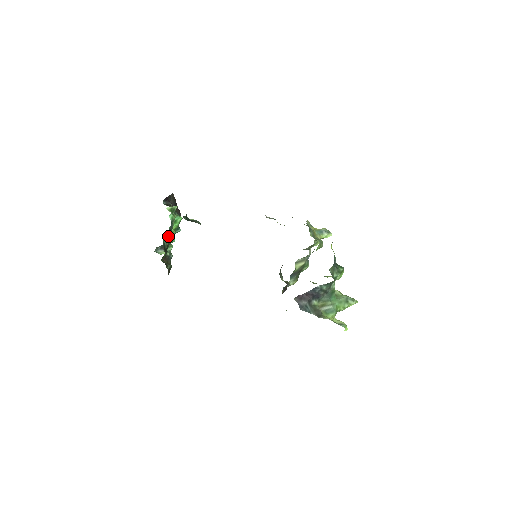
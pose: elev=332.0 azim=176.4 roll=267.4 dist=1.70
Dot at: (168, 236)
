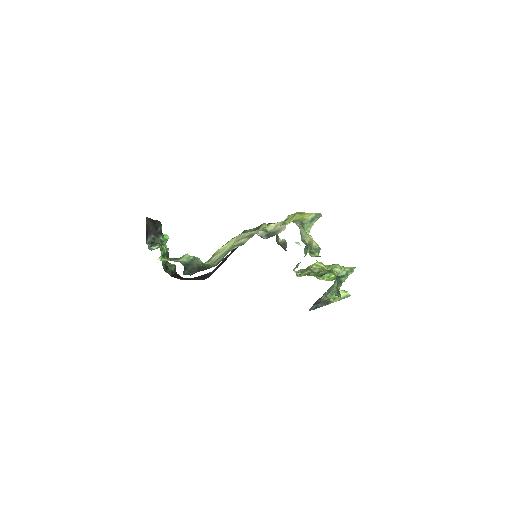
Dot at: occluded
